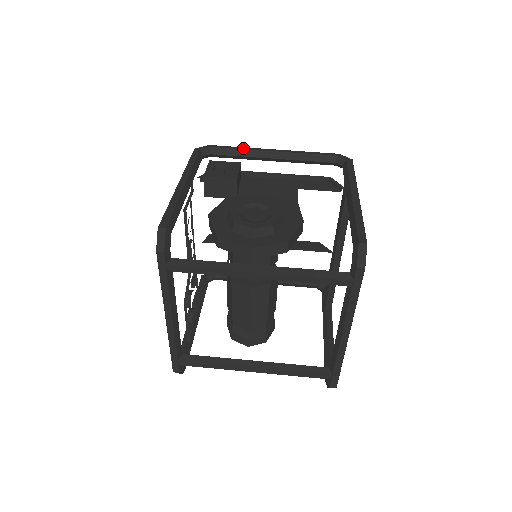
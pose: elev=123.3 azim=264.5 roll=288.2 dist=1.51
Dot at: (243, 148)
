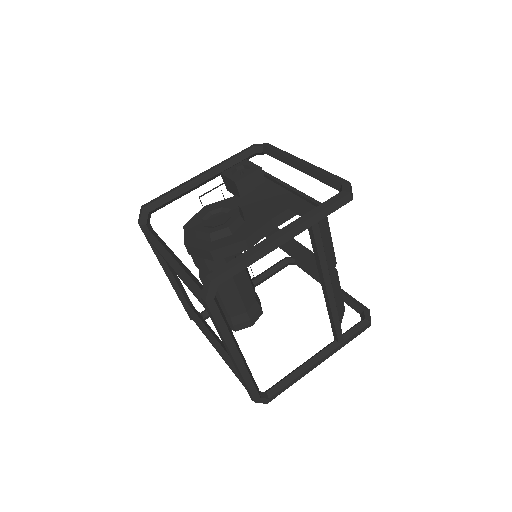
Dot at: (283, 153)
